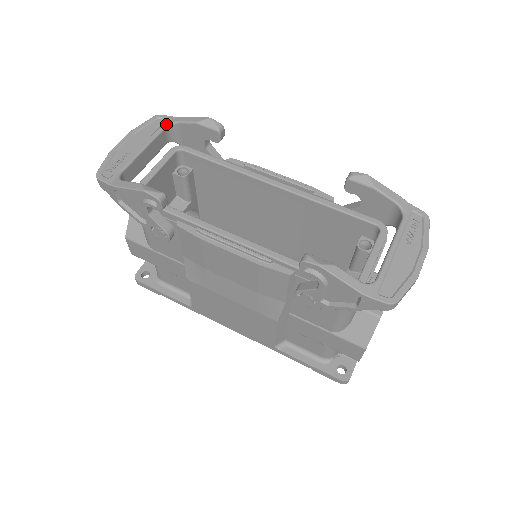
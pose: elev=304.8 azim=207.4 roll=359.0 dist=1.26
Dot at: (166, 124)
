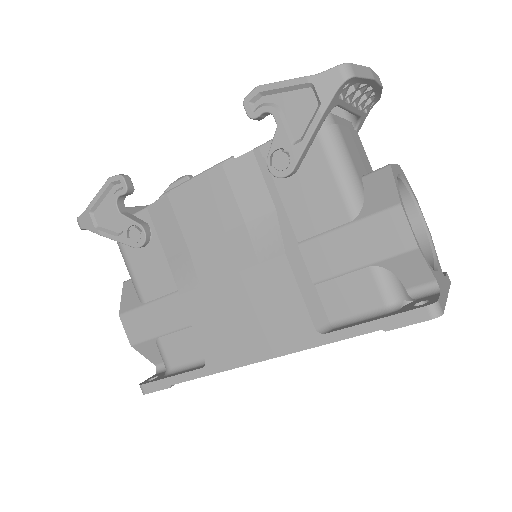
Dot at: occluded
